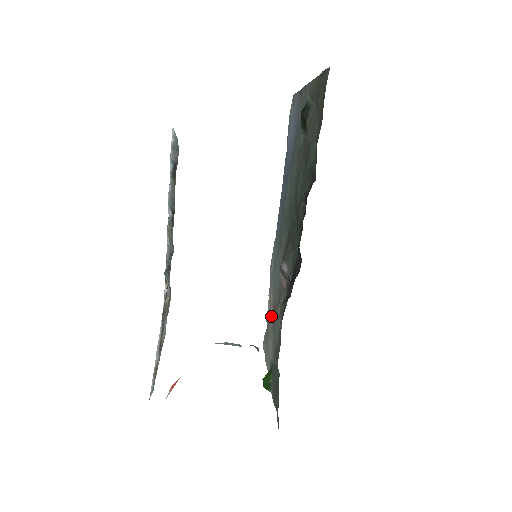
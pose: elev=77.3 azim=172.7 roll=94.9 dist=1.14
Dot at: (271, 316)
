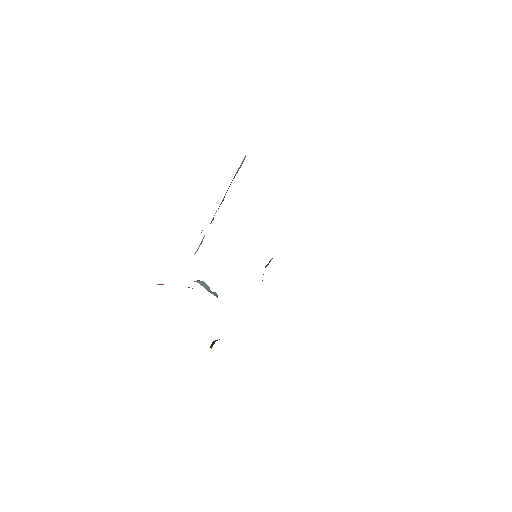
Dot at: occluded
